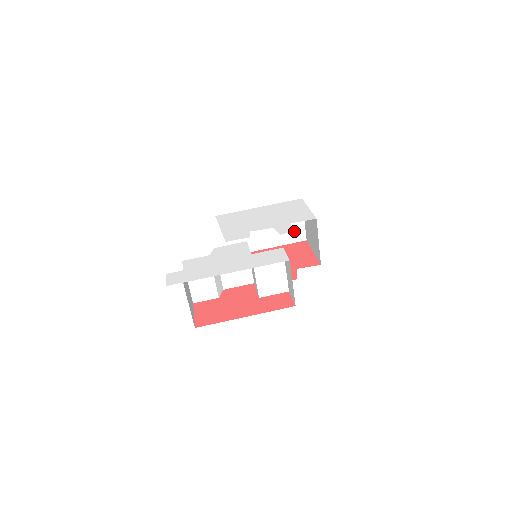
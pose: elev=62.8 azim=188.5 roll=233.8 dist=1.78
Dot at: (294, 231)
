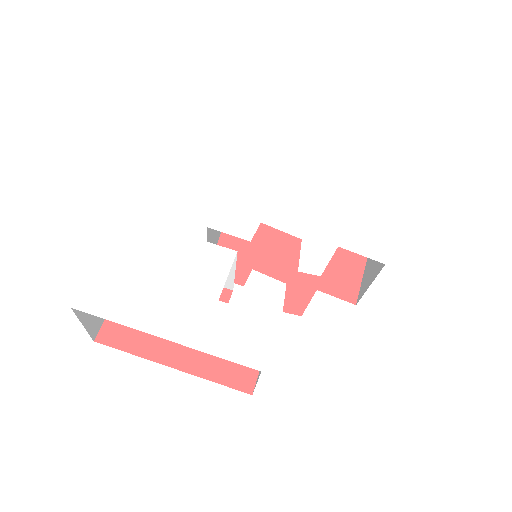
Dot at: occluded
